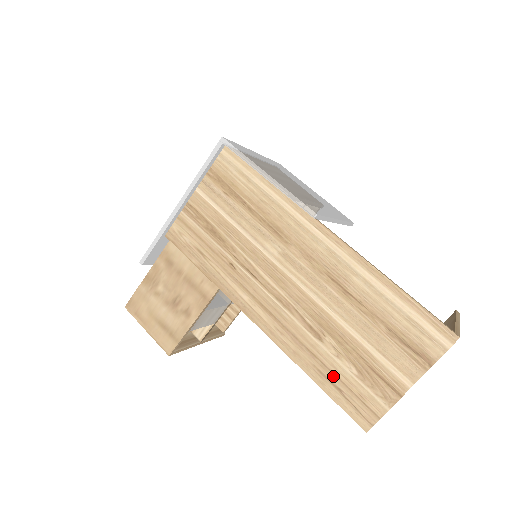
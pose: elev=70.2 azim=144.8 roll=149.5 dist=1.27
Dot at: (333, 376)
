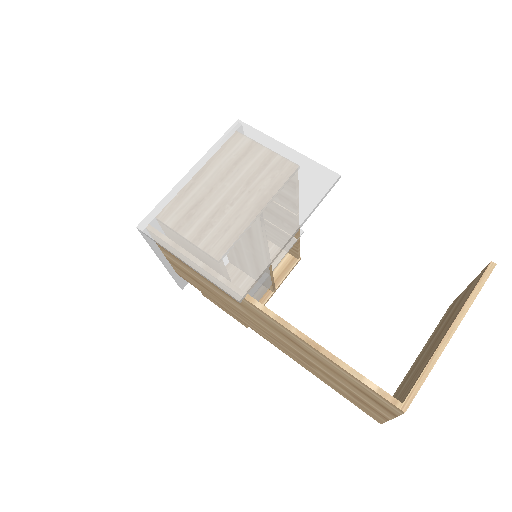
Dot at: (337, 389)
